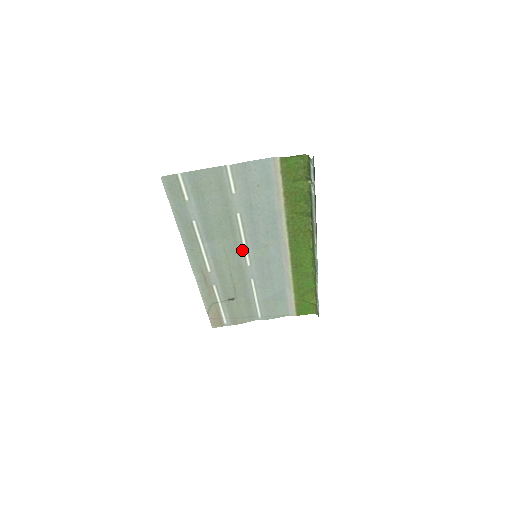
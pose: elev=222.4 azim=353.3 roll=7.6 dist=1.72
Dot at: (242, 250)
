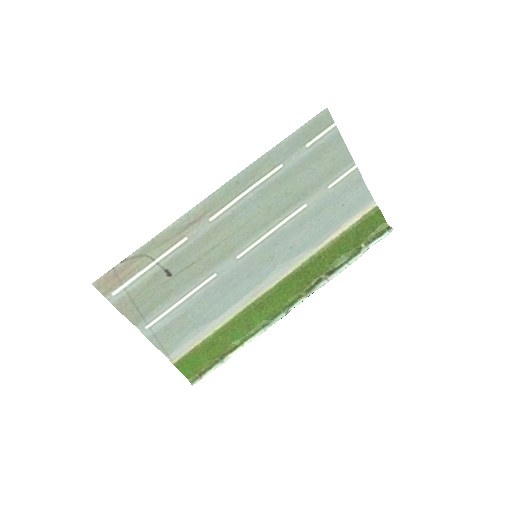
Dot at: (257, 237)
